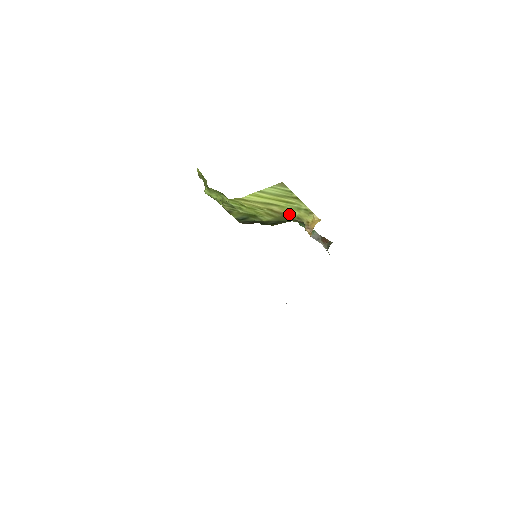
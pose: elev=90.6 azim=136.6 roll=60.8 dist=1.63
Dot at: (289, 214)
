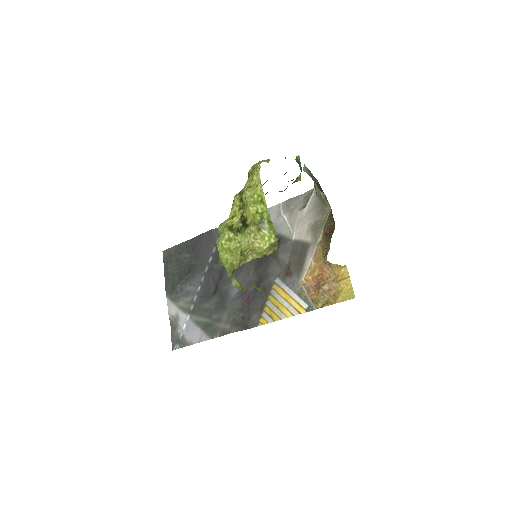
Dot at: occluded
